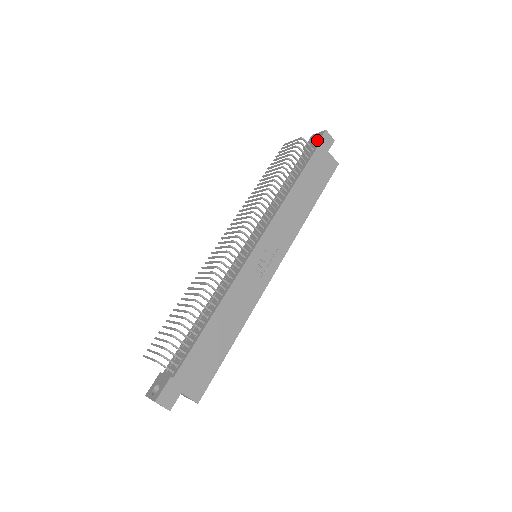
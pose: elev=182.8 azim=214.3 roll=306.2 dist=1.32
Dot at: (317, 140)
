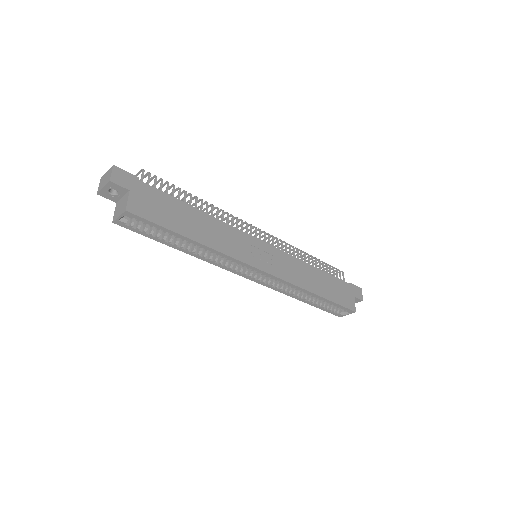
Dot at: occluded
